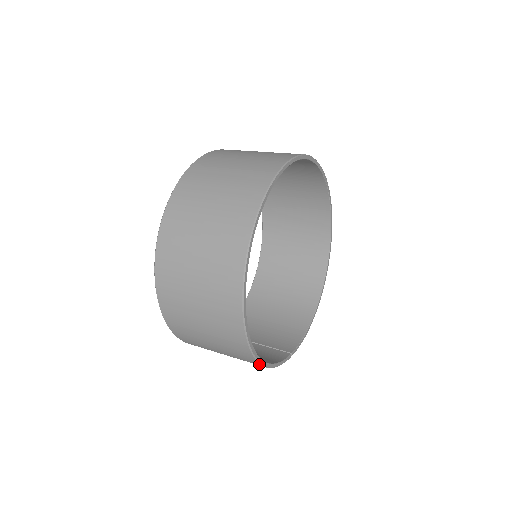
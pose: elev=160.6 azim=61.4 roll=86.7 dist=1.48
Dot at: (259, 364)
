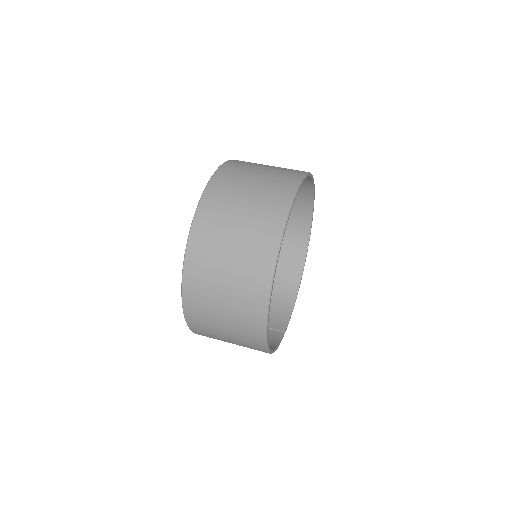
Dot at: occluded
